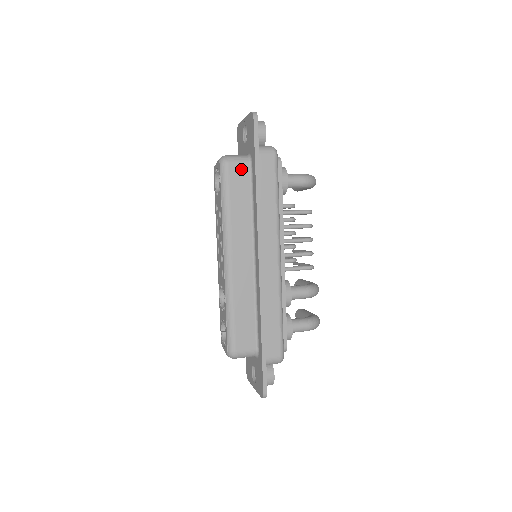
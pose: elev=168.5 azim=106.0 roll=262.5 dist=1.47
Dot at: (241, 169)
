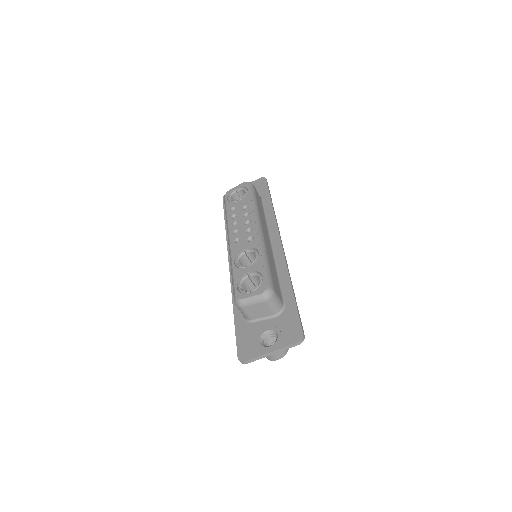
Dot at: (258, 195)
